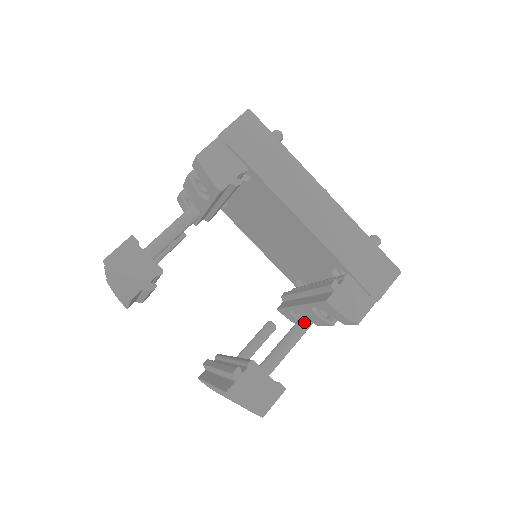
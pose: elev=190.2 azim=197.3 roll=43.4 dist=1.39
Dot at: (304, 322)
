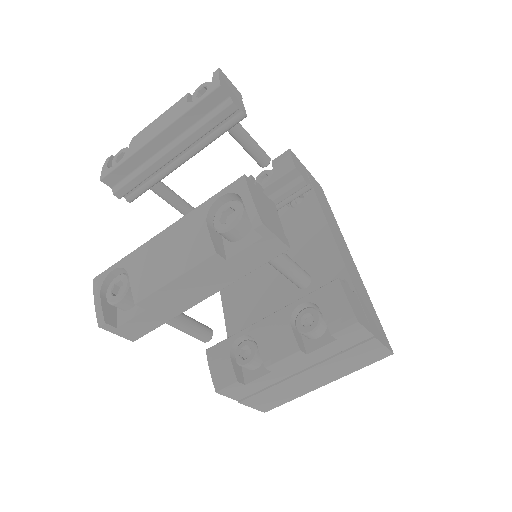
Dot at: occluded
